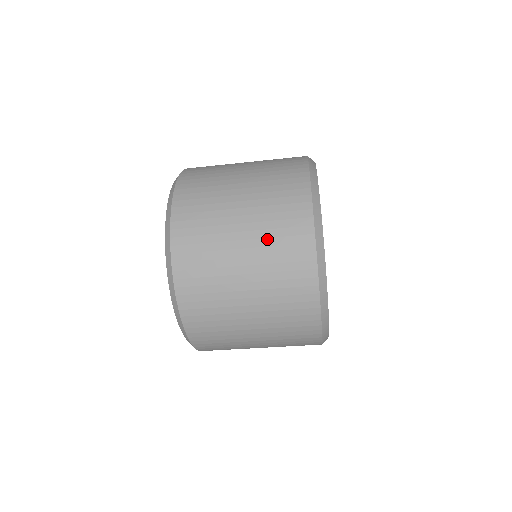
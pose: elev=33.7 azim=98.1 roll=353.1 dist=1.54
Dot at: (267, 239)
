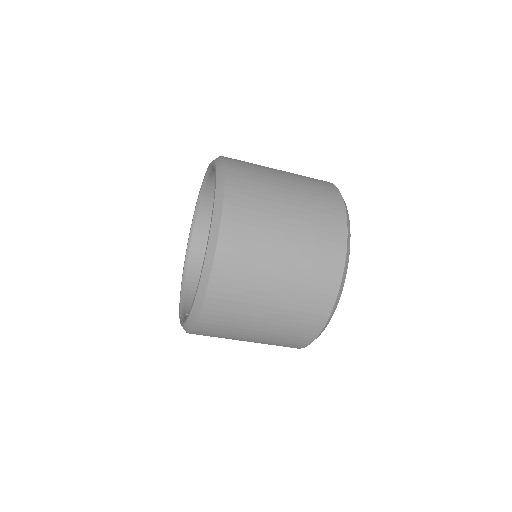
Dot at: (308, 194)
